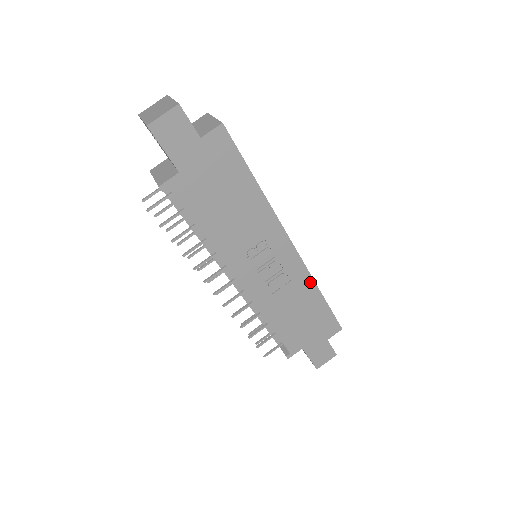
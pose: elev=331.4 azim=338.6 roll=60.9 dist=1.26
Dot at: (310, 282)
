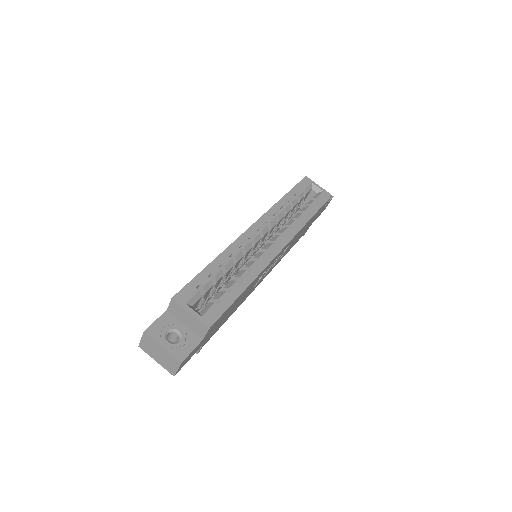
Dot at: occluded
